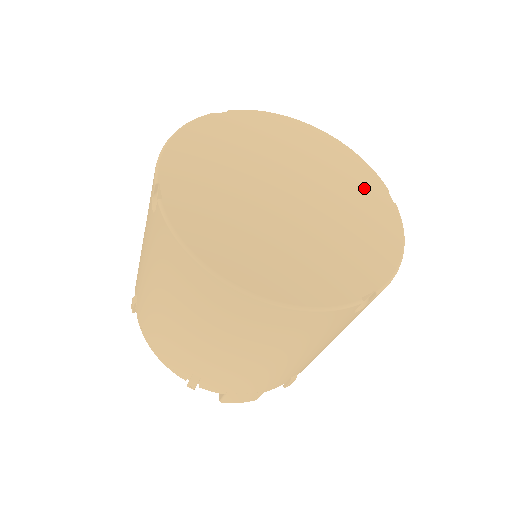
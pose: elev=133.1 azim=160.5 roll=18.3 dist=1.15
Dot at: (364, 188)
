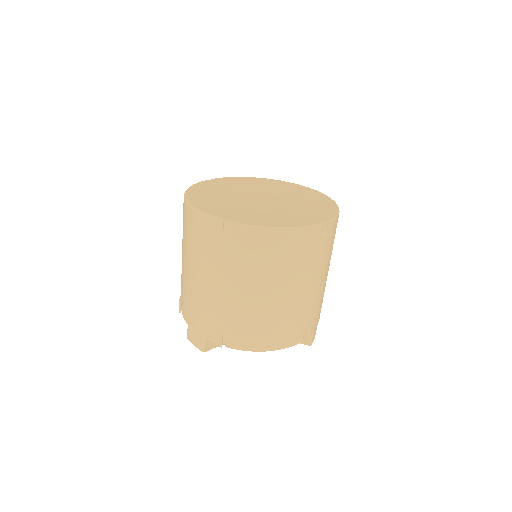
Dot at: (312, 214)
